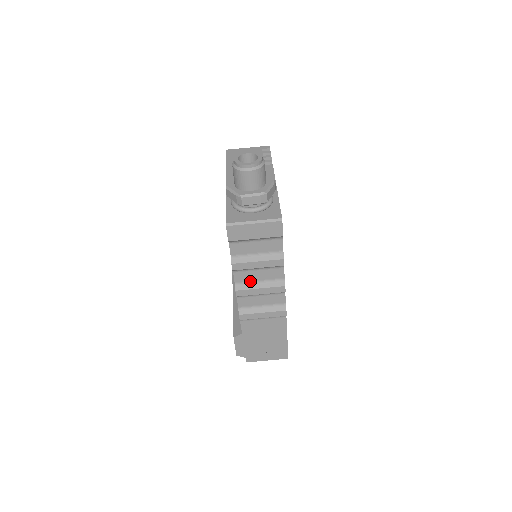
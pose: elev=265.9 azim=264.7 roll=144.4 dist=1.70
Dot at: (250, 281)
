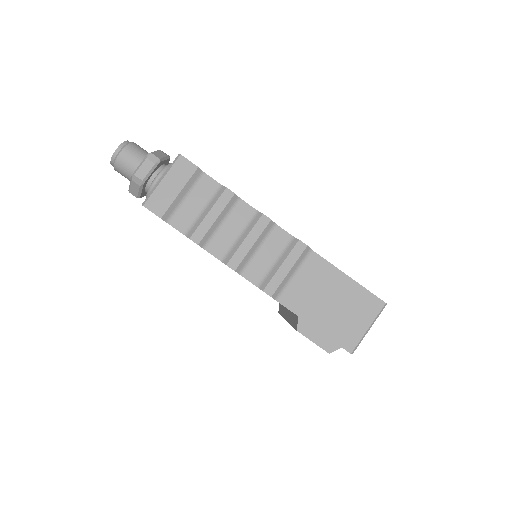
Dot at: (231, 244)
